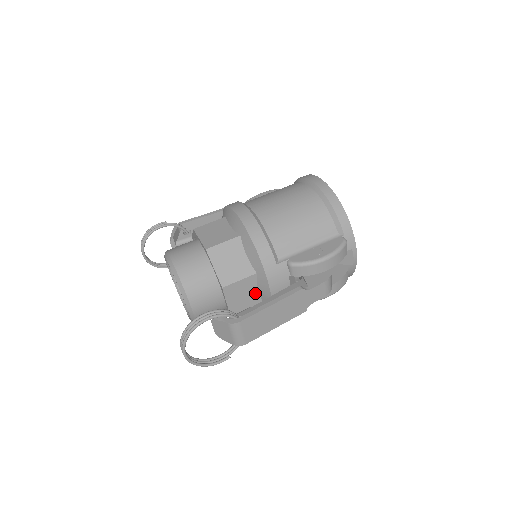
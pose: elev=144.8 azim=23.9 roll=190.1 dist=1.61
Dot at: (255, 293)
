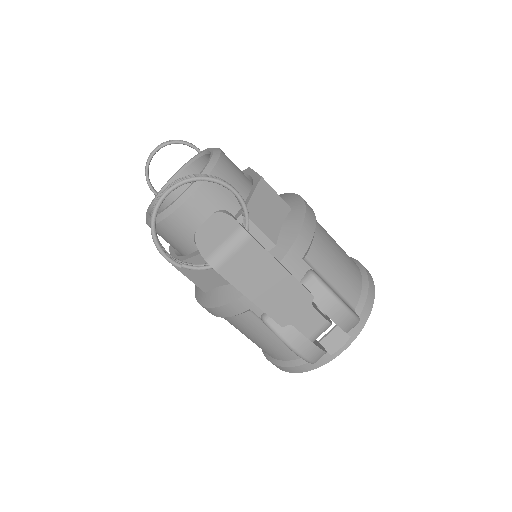
Dot at: occluded
